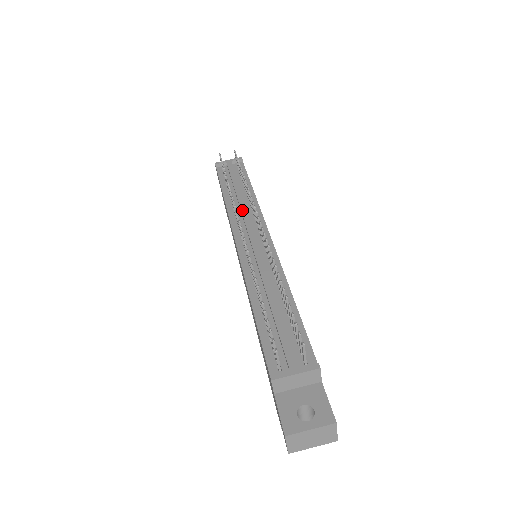
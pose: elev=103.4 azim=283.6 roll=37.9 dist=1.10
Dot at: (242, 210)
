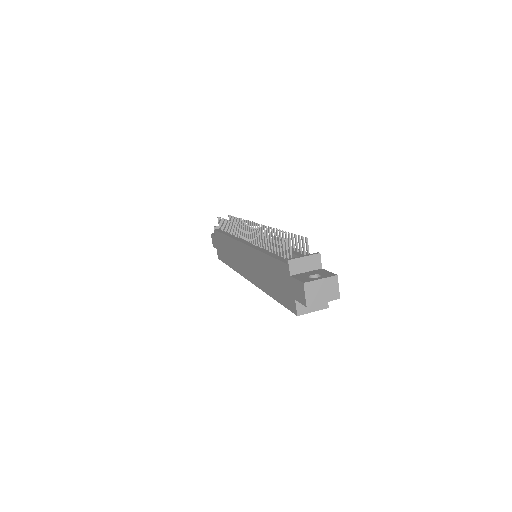
Dot at: occluded
